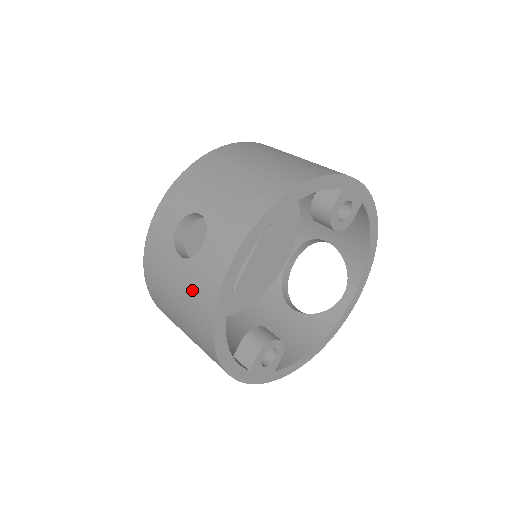
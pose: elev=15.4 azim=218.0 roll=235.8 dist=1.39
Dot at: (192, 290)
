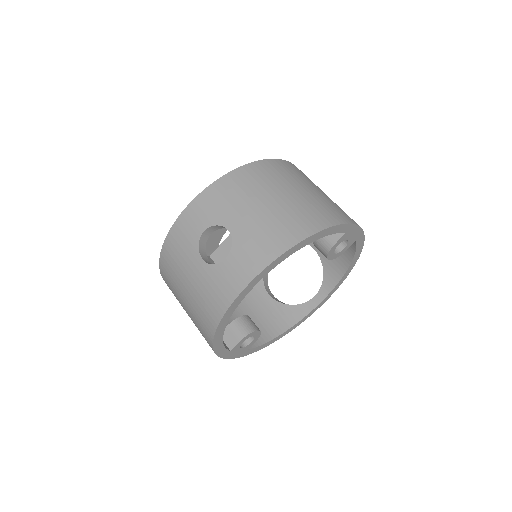
Dot at: (207, 290)
